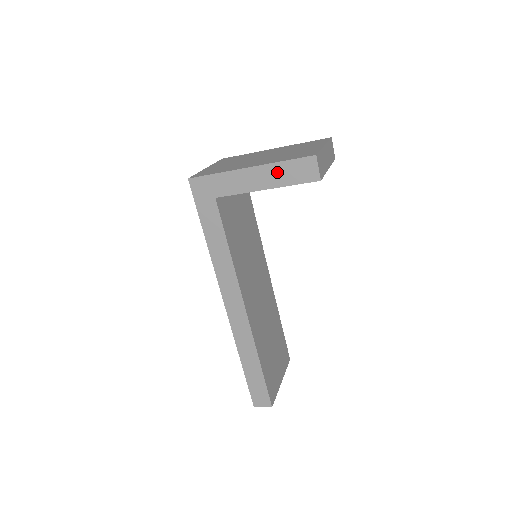
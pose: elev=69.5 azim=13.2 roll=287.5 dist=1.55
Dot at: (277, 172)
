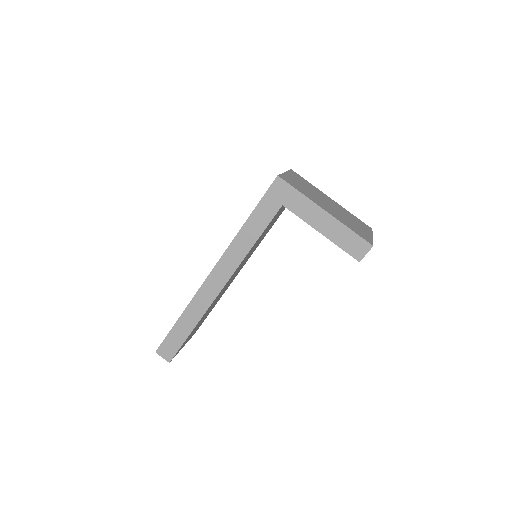
Dot at: (340, 231)
